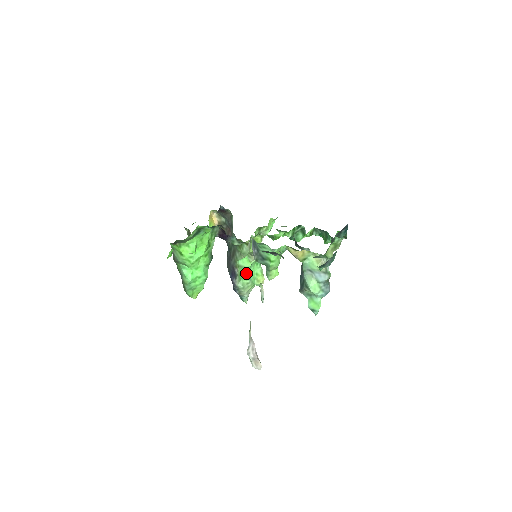
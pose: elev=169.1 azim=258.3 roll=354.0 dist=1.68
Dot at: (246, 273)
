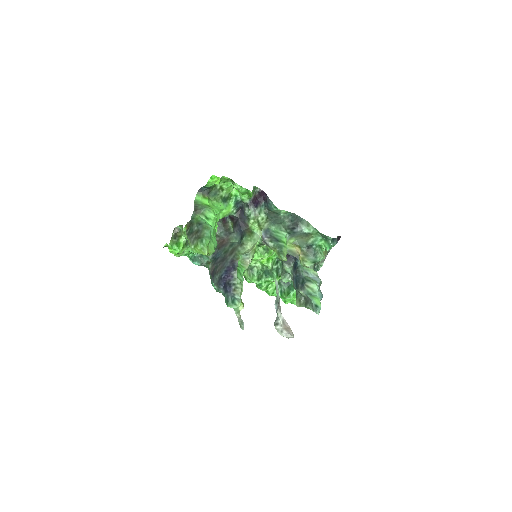
Dot at: (241, 275)
